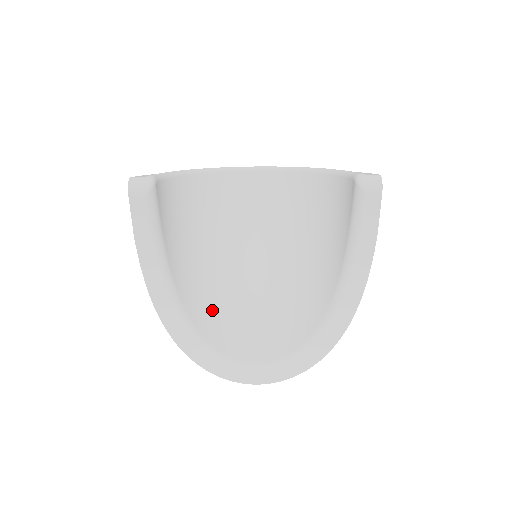
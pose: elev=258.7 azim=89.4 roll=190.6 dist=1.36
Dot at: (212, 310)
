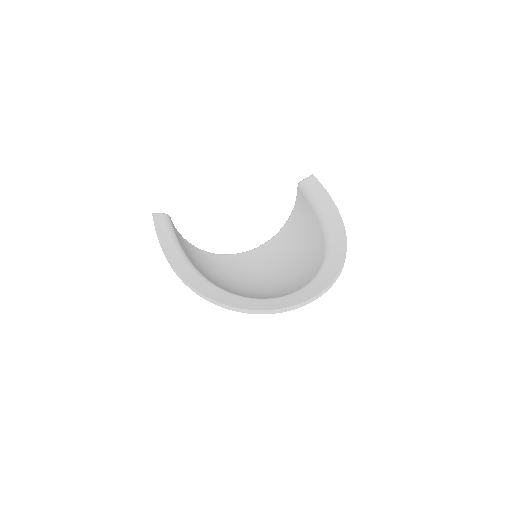
Dot at: occluded
